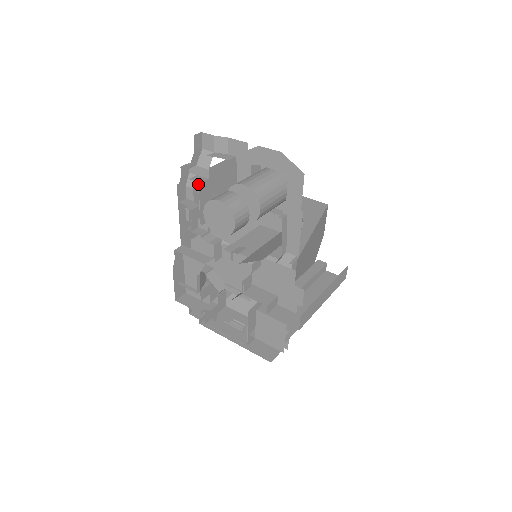
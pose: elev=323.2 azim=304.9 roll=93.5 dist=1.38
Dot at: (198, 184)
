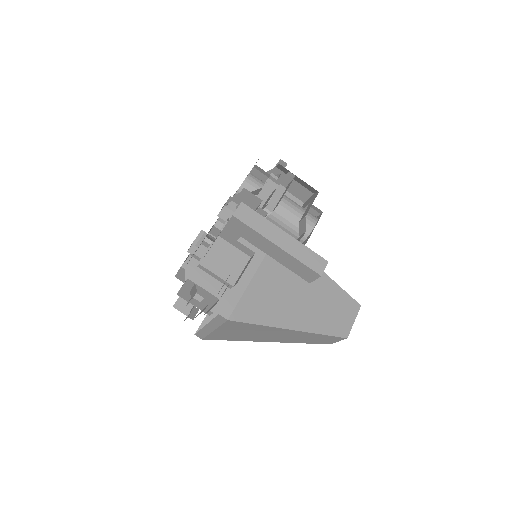
Dot at: occluded
